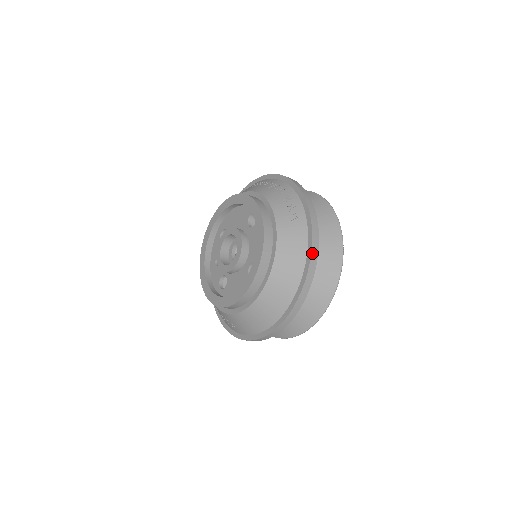
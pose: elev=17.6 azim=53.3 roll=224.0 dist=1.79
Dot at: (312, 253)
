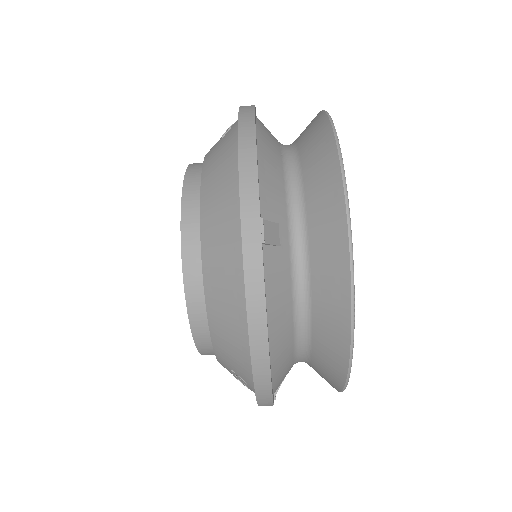
Dot at: (240, 139)
